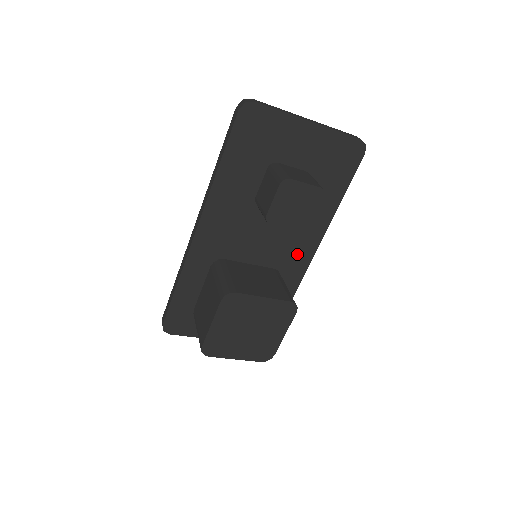
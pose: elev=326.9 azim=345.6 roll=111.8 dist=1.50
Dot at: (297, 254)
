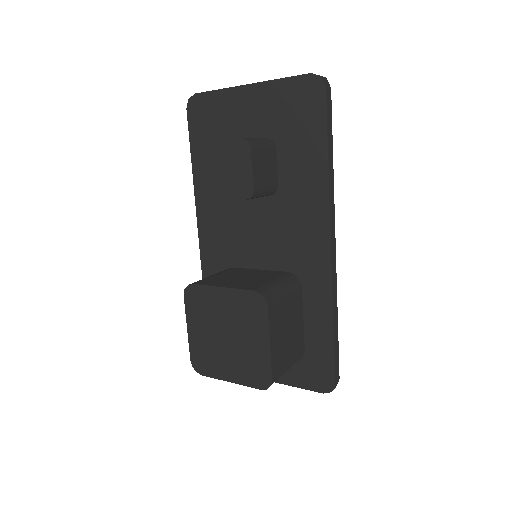
Dot at: (308, 247)
